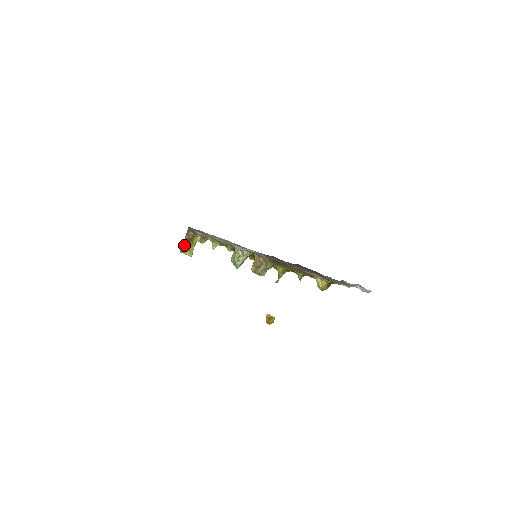
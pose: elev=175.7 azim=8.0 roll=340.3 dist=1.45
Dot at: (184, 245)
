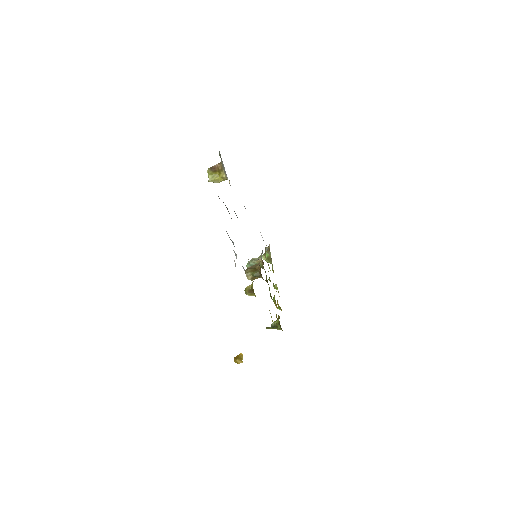
Dot at: (213, 169)
